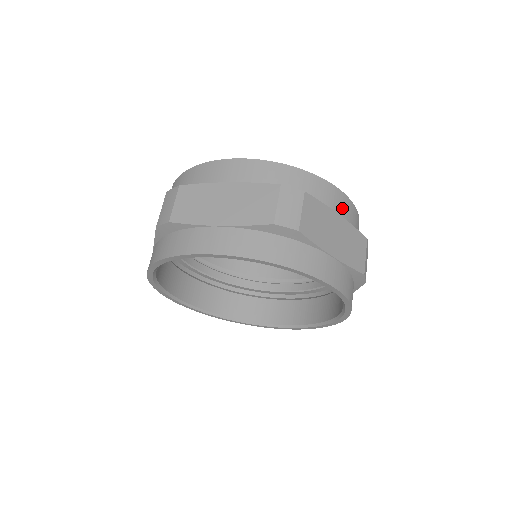
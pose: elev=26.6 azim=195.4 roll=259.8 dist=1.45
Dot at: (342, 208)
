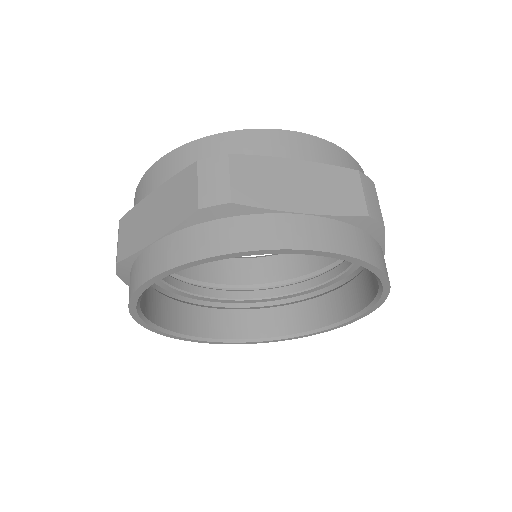
Dot at: occluded
